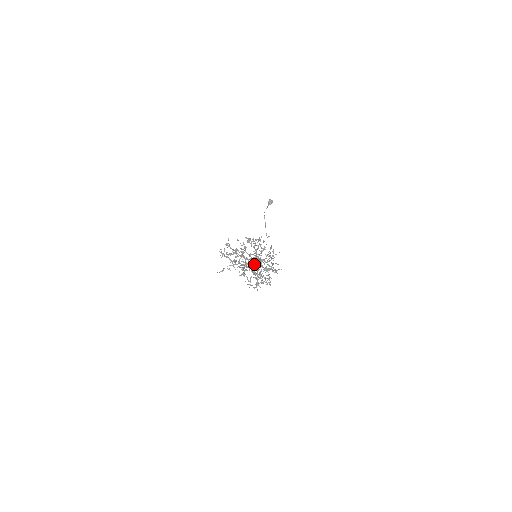
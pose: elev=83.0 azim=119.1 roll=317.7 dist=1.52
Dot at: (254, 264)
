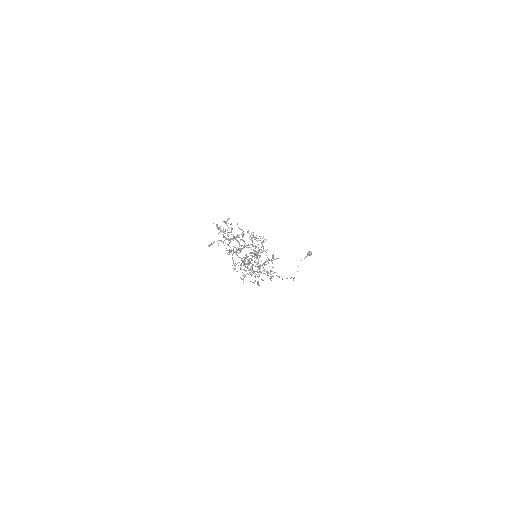
Dot at: (249, 258)
